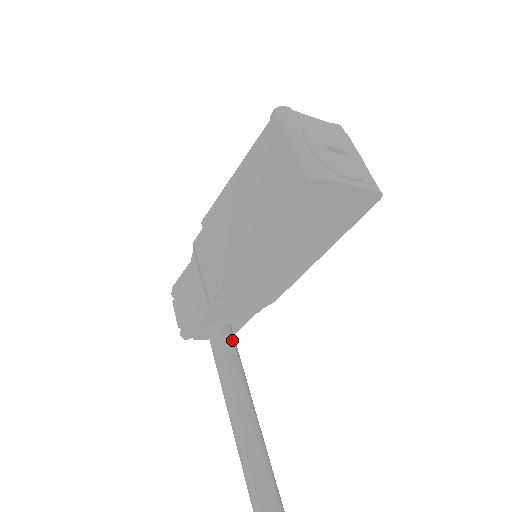
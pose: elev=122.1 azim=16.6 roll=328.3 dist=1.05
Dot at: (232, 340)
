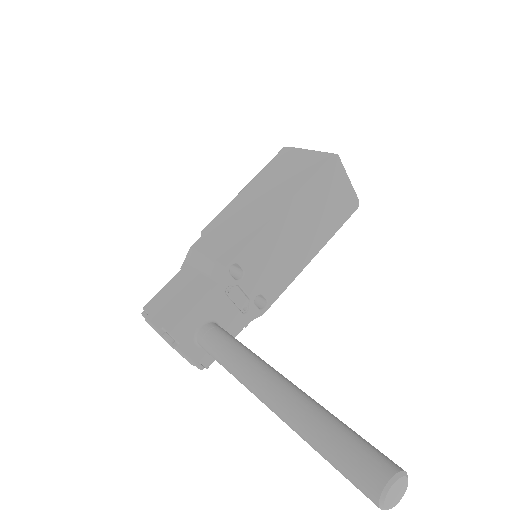
Dot at: occluded
